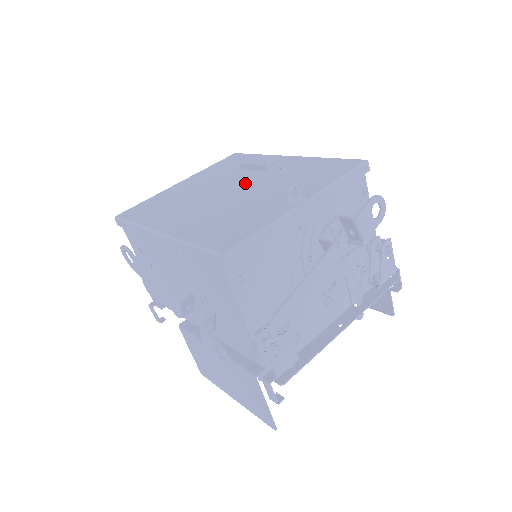
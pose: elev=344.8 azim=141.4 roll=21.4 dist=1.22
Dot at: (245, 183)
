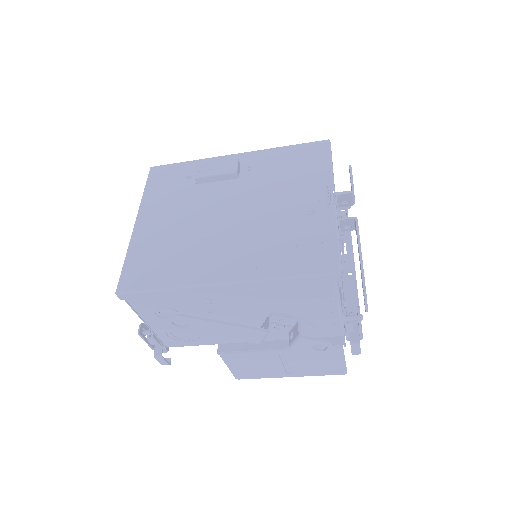
Dot at: (235, 198)
